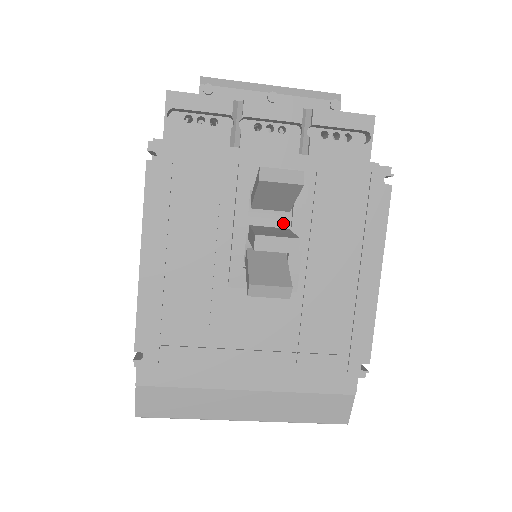
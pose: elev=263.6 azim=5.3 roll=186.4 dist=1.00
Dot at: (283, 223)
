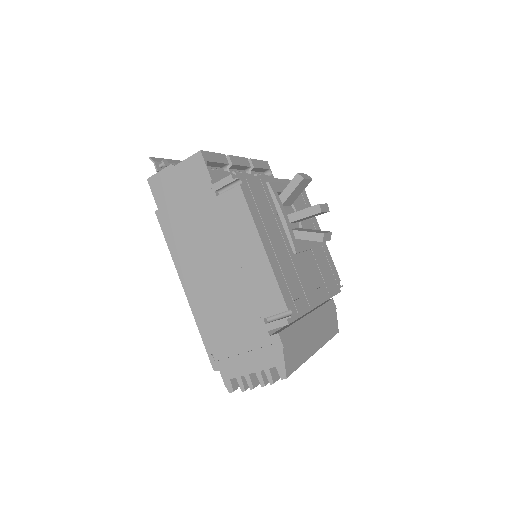
Dot at: (293, 212)
